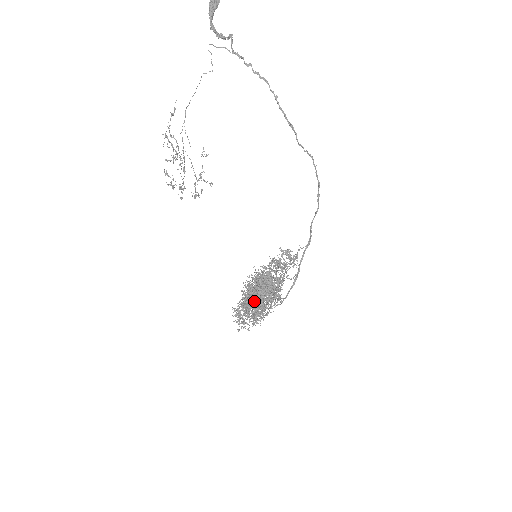
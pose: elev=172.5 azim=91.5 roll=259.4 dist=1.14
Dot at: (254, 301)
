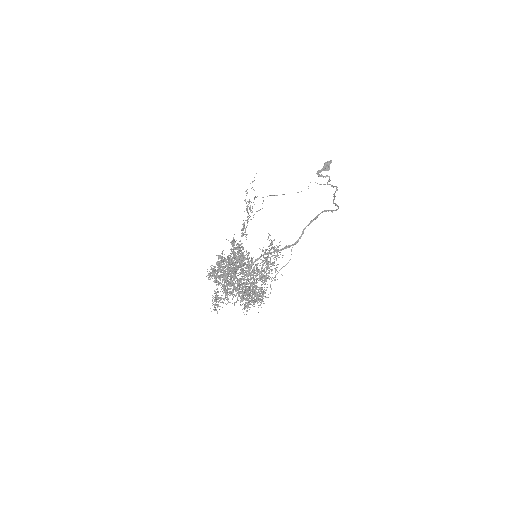
Dot at: (221, 260)
